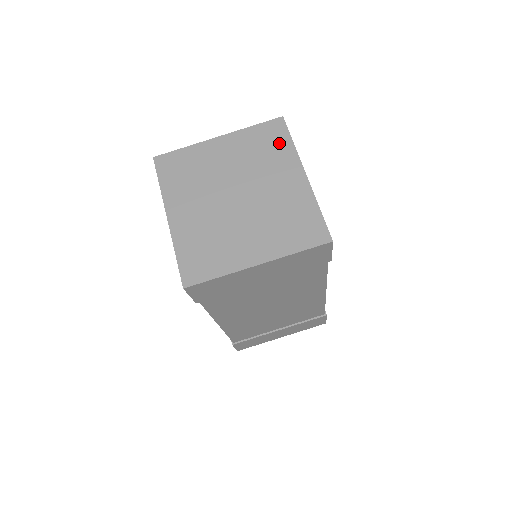
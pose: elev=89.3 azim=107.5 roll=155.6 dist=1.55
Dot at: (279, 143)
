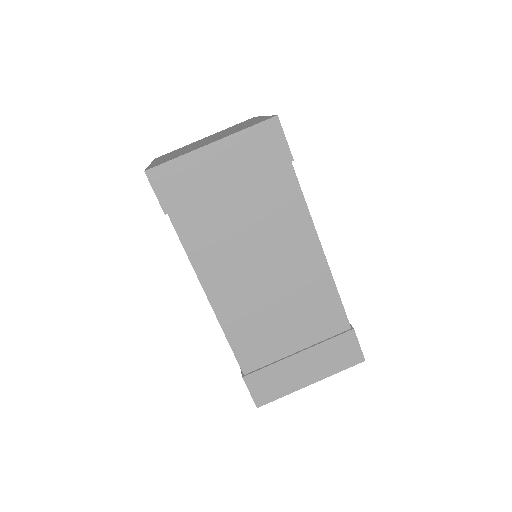
Dot at: occluded
